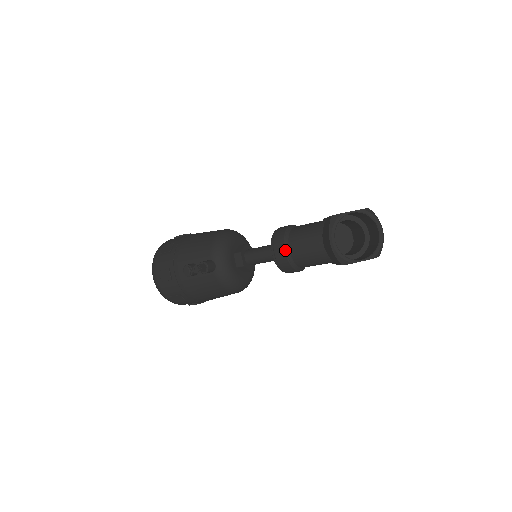
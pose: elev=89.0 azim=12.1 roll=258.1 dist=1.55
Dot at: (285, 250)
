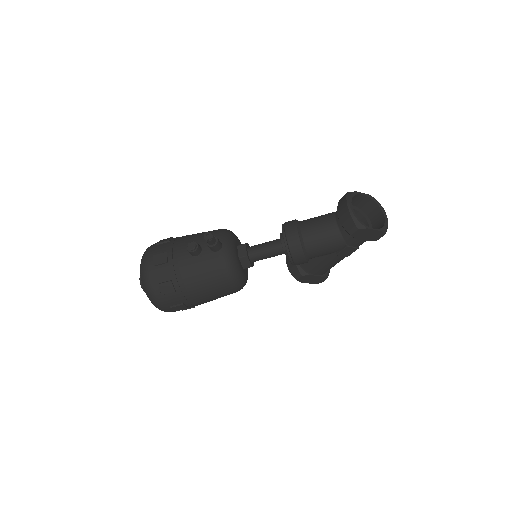
Dot at: (297, 230)
